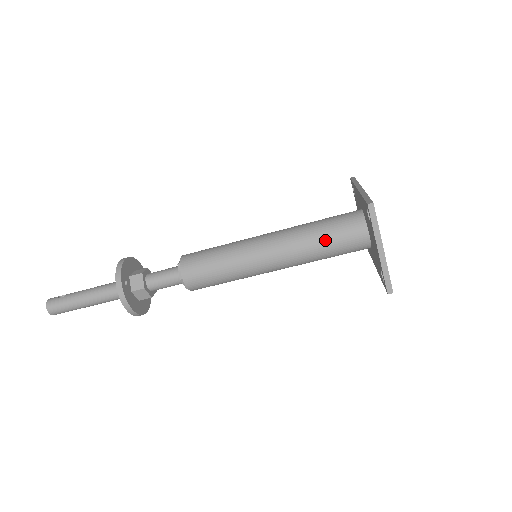
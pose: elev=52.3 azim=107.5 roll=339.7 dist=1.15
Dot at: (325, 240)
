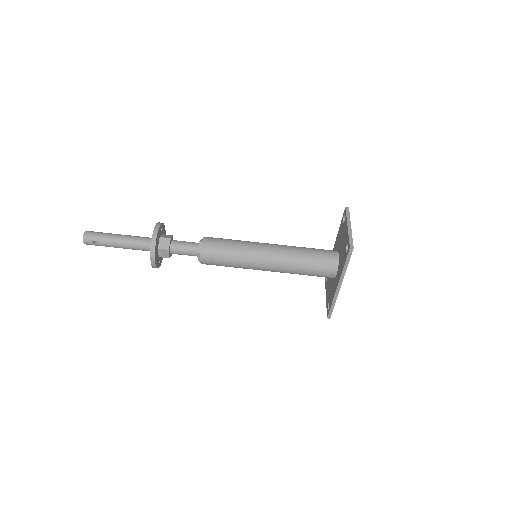
Dot at: (309, 250)
